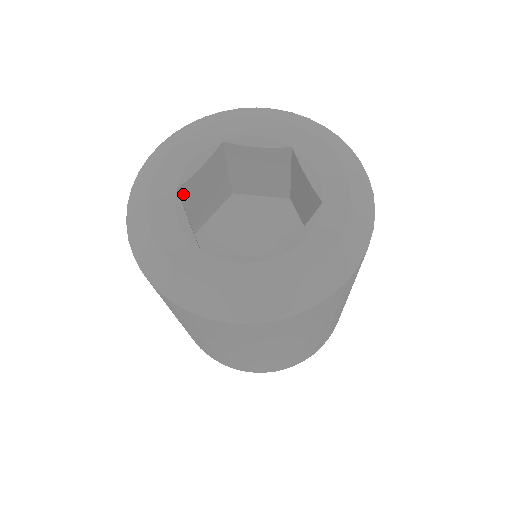
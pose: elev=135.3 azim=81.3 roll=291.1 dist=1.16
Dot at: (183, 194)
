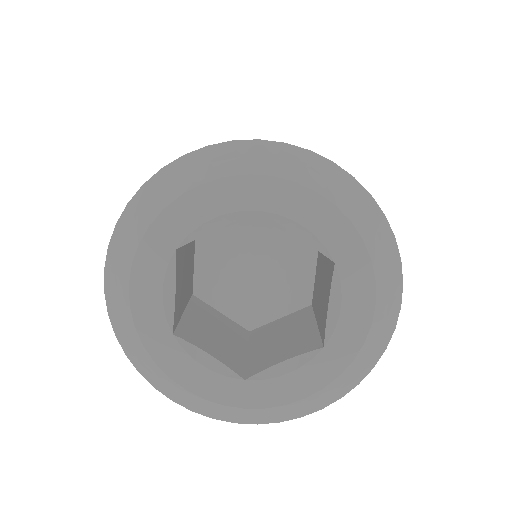
Dot at: occluded
